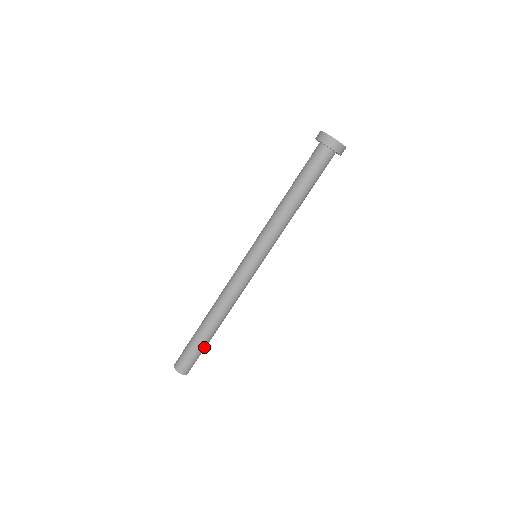
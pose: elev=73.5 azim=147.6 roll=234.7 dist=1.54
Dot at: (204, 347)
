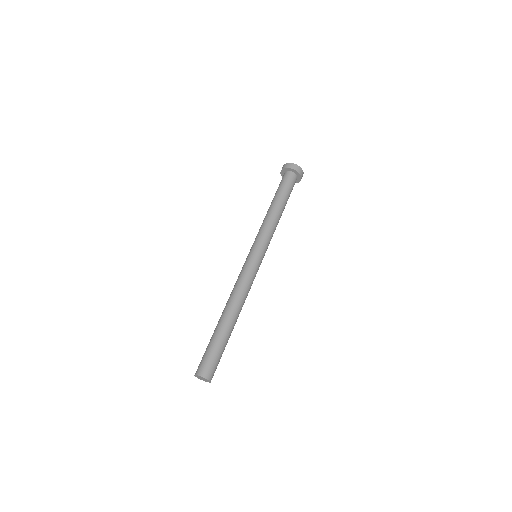
Dot at: (219, 343)
